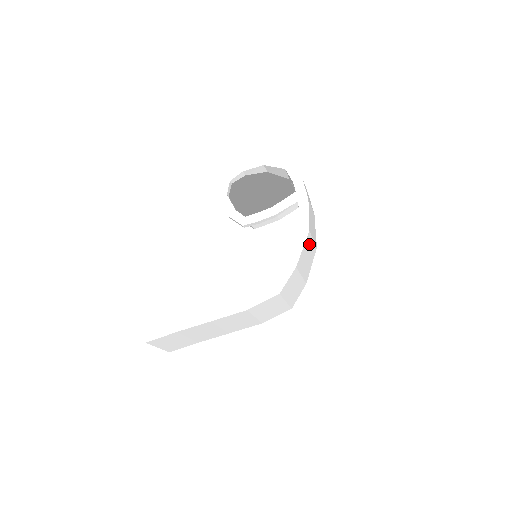
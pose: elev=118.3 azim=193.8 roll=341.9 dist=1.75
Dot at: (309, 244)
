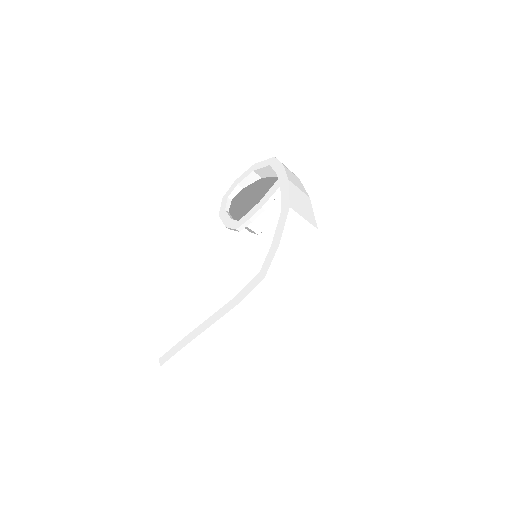
Dot at: (298, 223)
